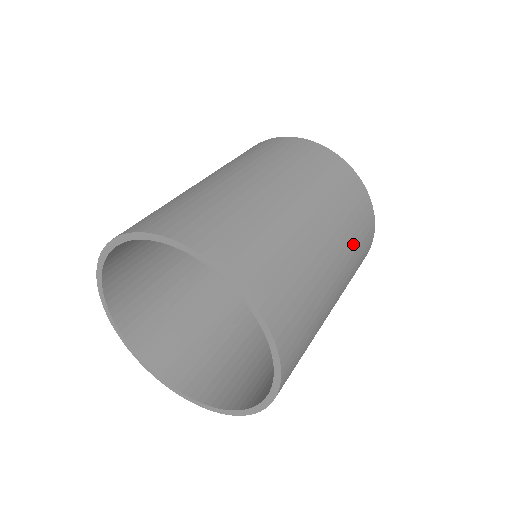
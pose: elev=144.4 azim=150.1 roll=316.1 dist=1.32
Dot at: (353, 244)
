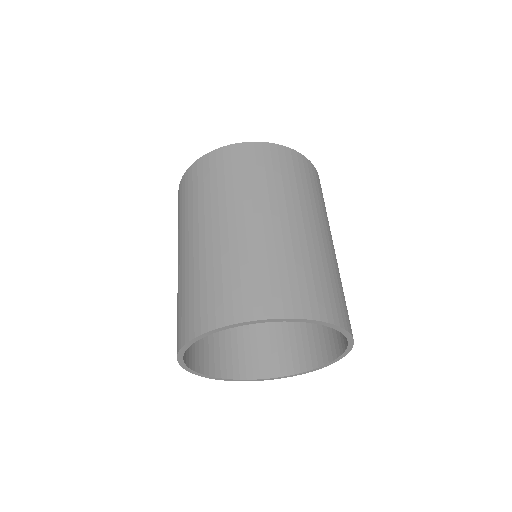
Dot at: occluded
